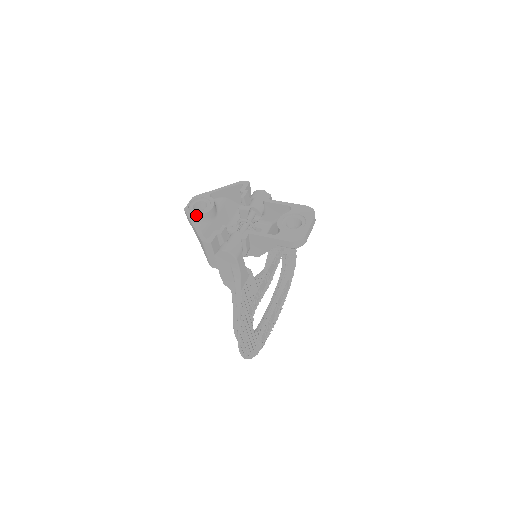
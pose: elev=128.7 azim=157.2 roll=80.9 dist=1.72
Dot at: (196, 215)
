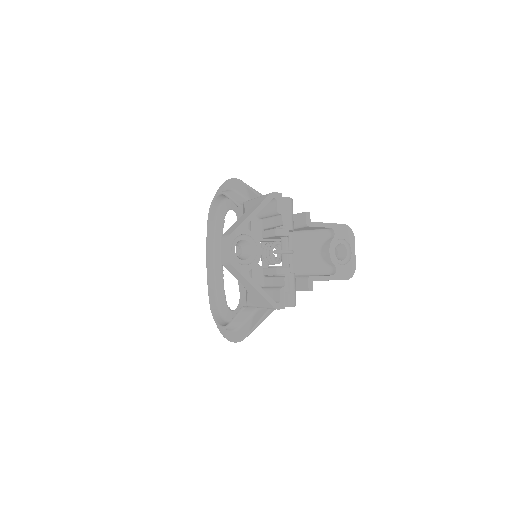
Dot at: occluded
